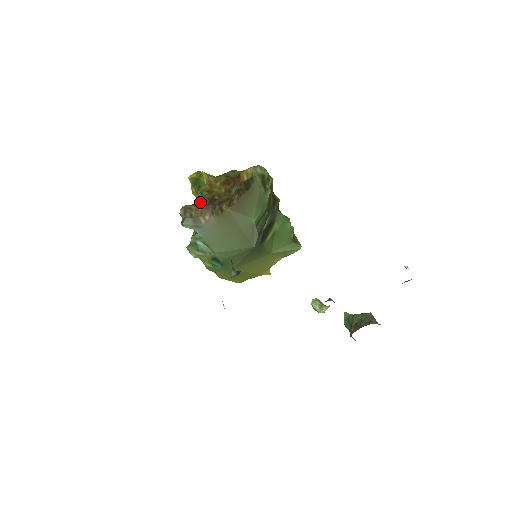
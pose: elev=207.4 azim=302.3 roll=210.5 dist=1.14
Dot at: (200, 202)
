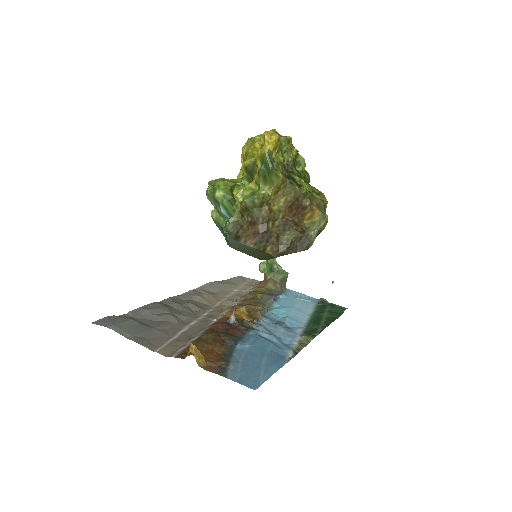
Dot at: (254, 209)
